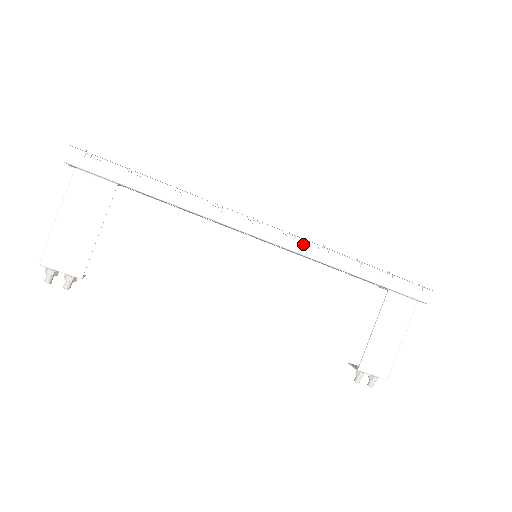
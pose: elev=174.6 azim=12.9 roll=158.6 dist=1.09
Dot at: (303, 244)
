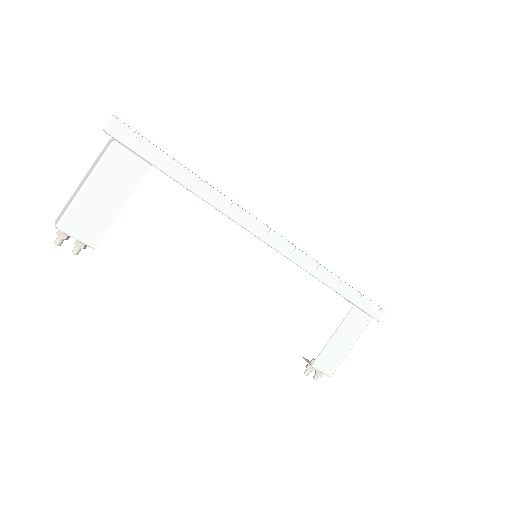
Dot at: (300, 255)
